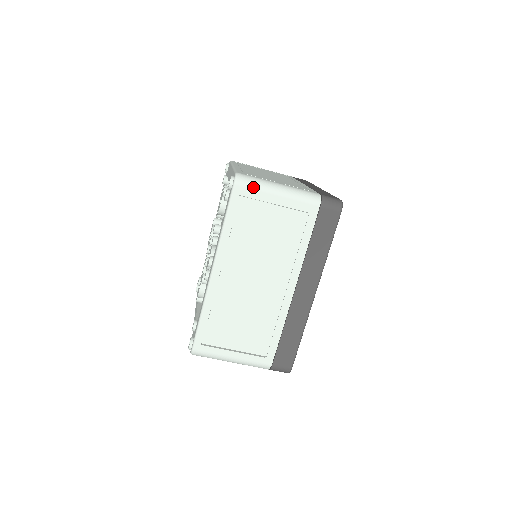
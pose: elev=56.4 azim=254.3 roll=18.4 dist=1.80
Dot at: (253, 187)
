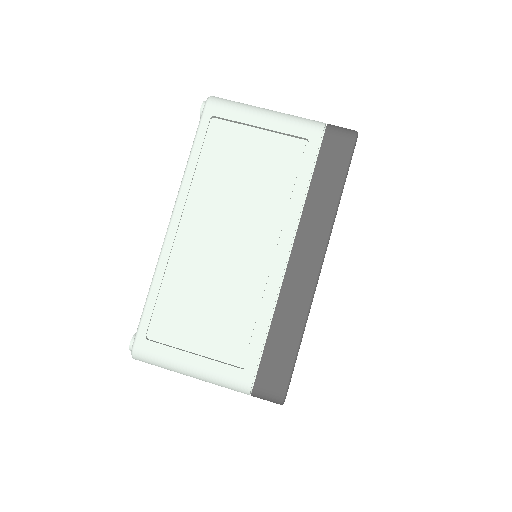
Dot at: (230, 108)
